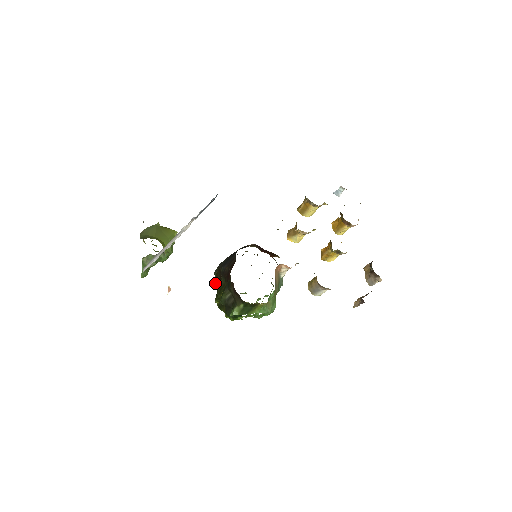
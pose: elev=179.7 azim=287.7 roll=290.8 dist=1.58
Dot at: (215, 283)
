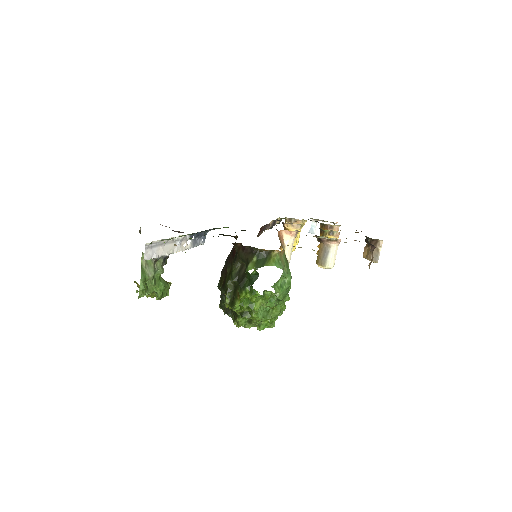
Dot at: (221, 287)
